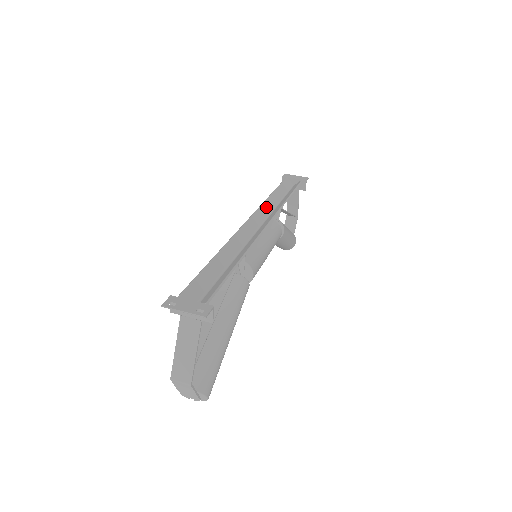
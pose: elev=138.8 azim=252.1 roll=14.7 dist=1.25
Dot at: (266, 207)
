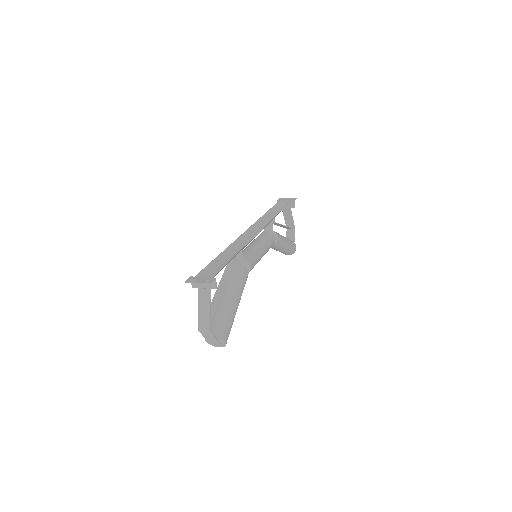
Dot at: (260, 222)
